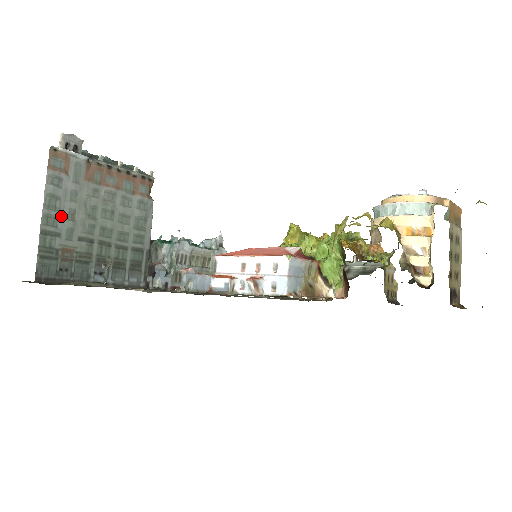
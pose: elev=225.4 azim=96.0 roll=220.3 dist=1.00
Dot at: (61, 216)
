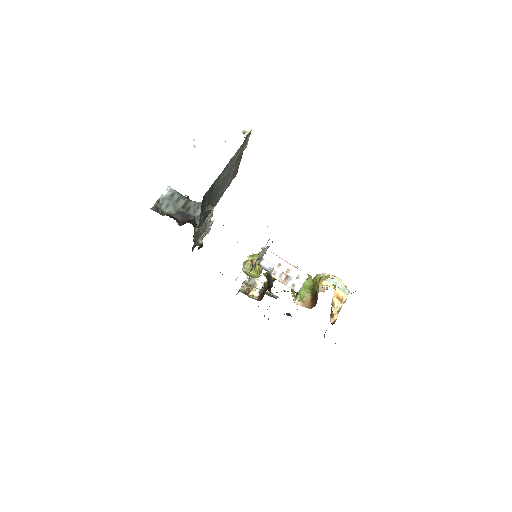
Dot at: (225, 171)
